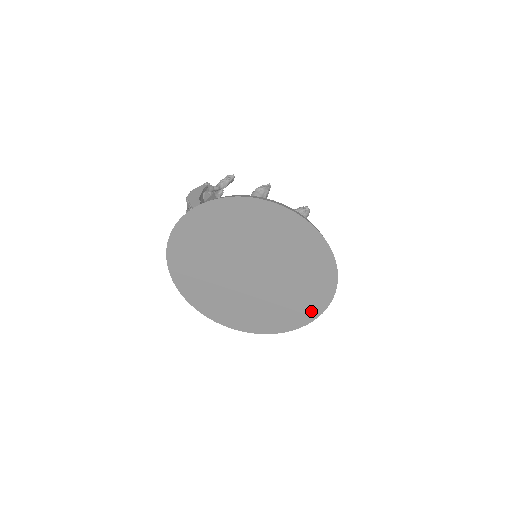
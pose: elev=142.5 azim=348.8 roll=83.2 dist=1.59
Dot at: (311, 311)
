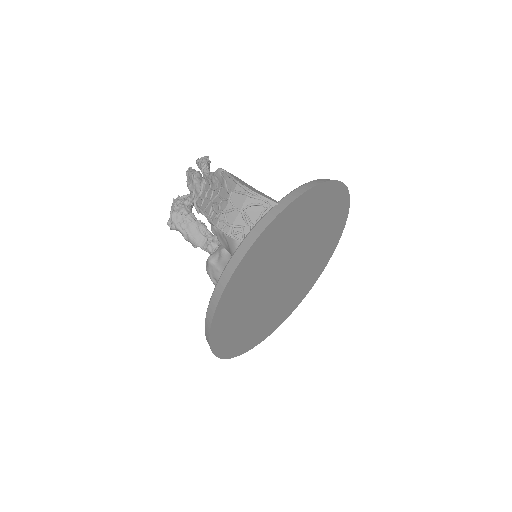
Dot at: (300, 298)
